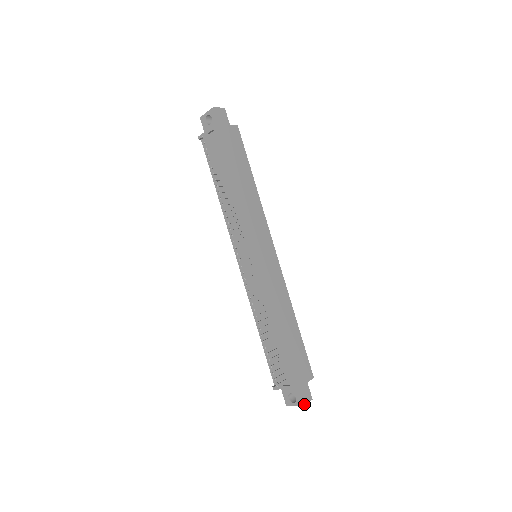
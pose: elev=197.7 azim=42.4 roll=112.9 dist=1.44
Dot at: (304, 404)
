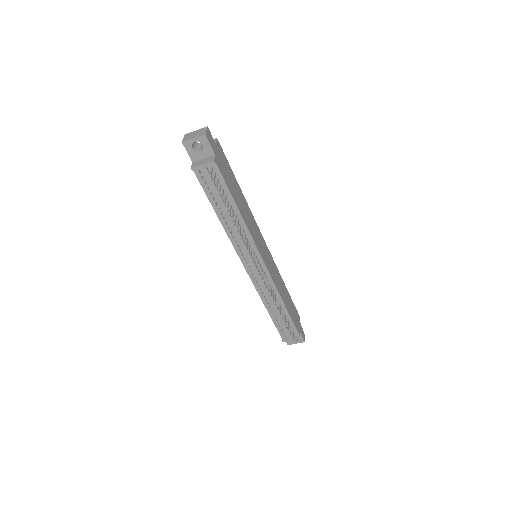
Dot at: (304, 340)
